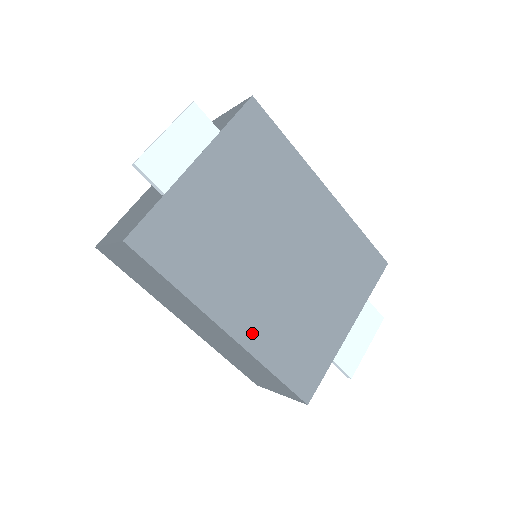
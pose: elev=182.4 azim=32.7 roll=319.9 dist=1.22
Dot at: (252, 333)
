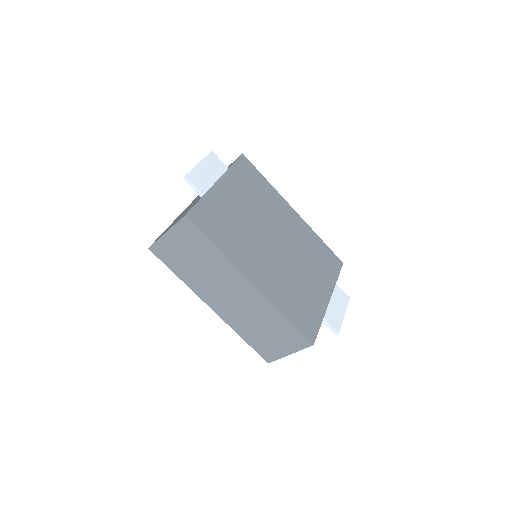
Dot at: (268, 287)
